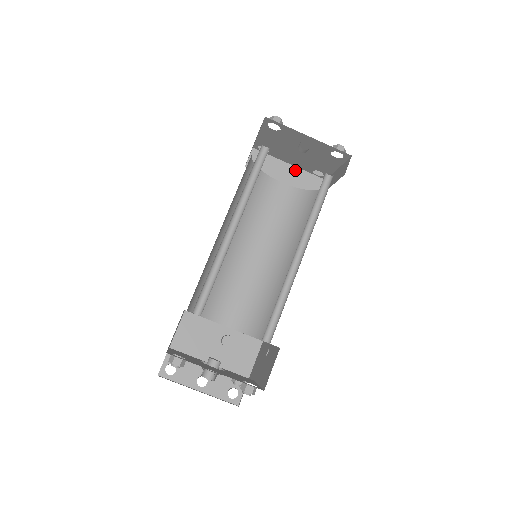
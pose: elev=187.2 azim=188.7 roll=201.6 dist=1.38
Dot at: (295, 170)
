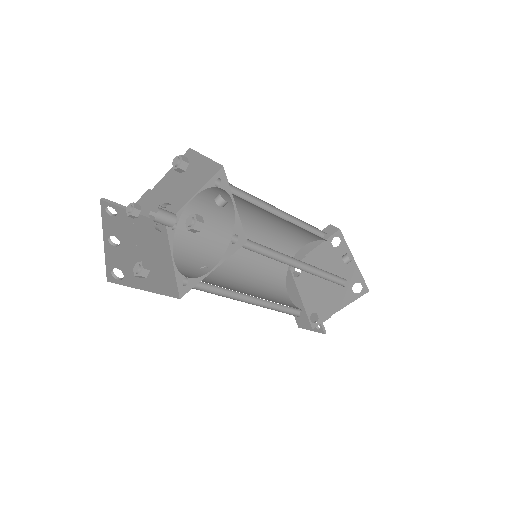
Dot at: (300, 305)
